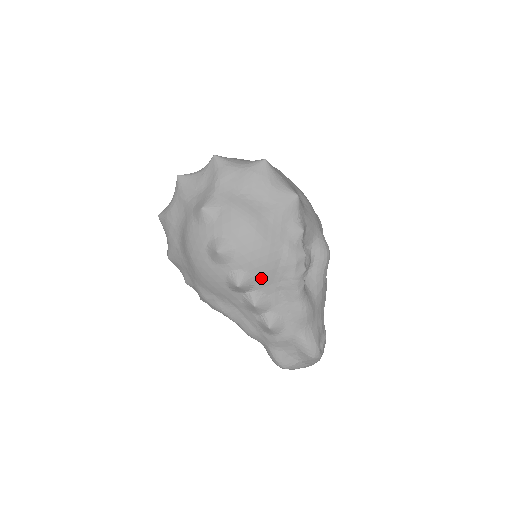
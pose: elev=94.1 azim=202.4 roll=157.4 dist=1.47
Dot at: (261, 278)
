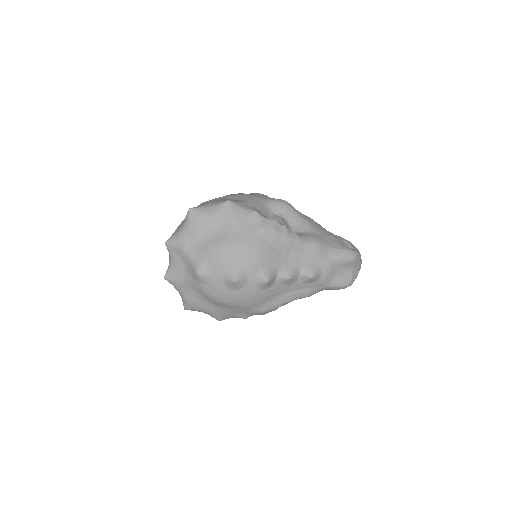
Dot at: (272, 262)
